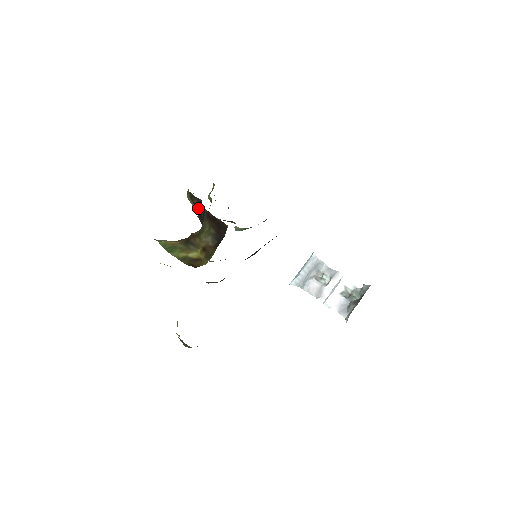
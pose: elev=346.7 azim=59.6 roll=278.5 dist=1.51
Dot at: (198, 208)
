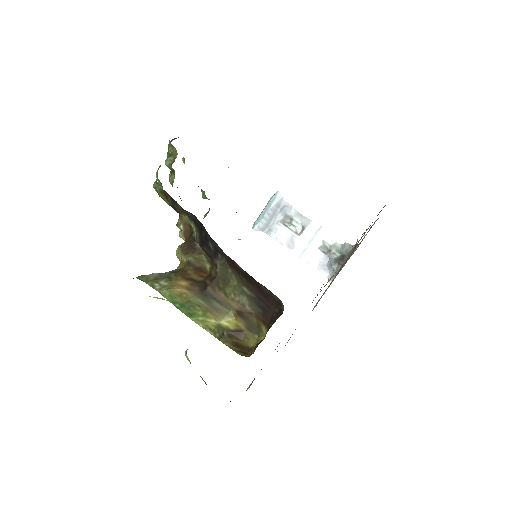
Dot at: occluded
